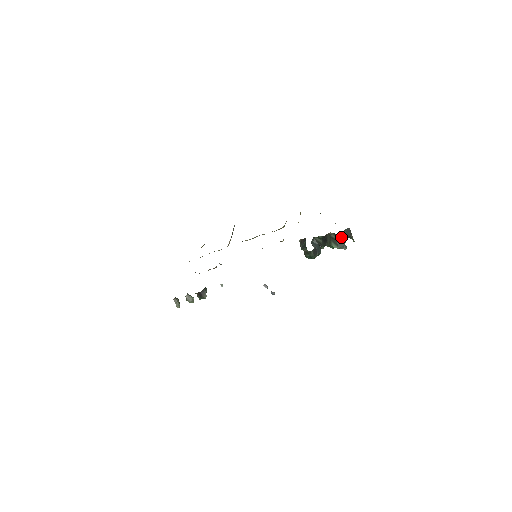
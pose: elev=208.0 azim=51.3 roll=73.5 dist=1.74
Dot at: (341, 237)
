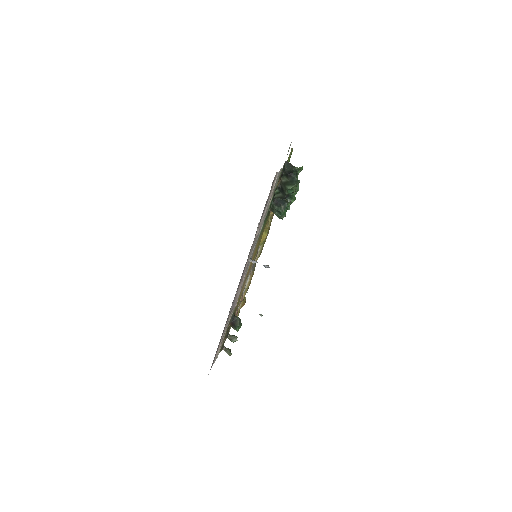
Dot at: (287, 175)
